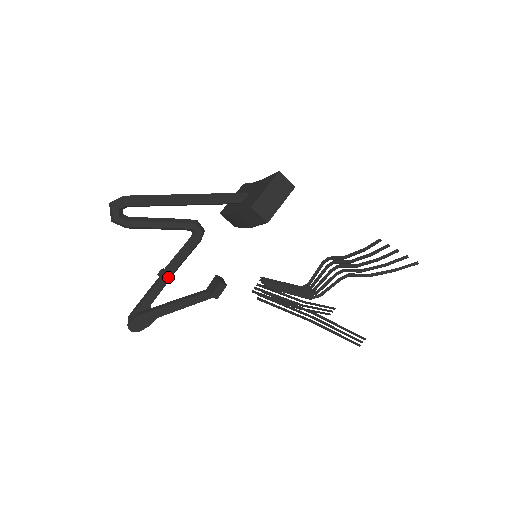
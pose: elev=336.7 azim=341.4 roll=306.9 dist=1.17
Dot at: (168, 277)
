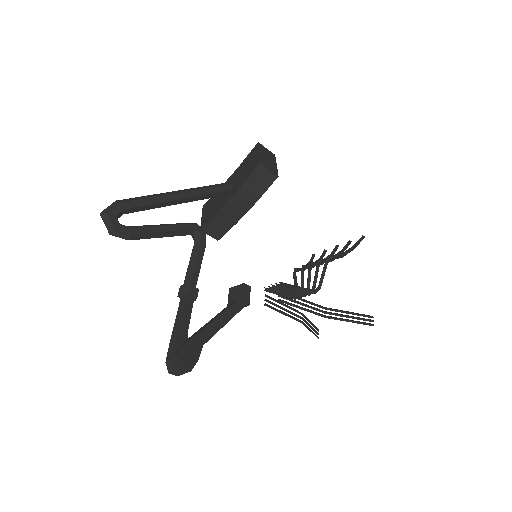
Dot at: (194, 288)
